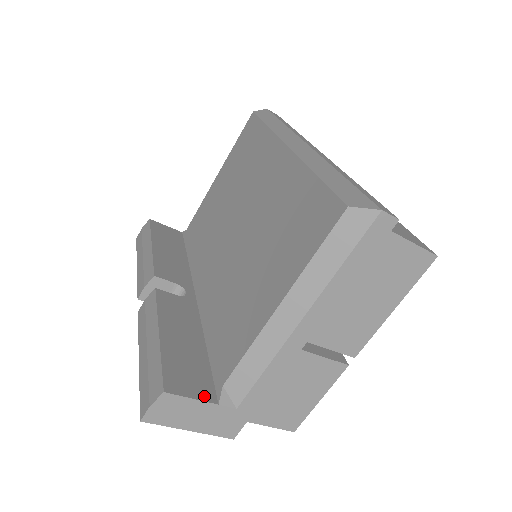
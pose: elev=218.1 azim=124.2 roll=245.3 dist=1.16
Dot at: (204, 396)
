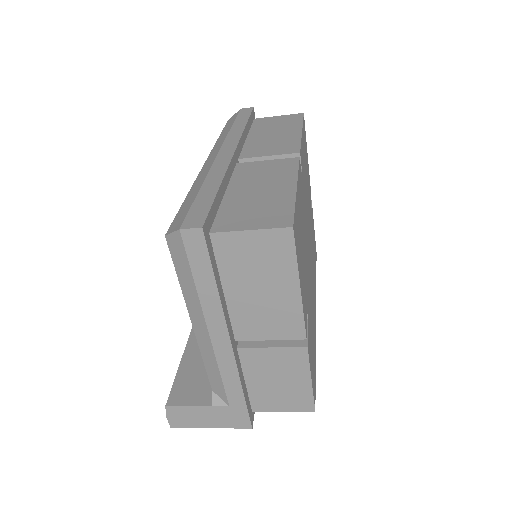
Dot at: (201, 402)
